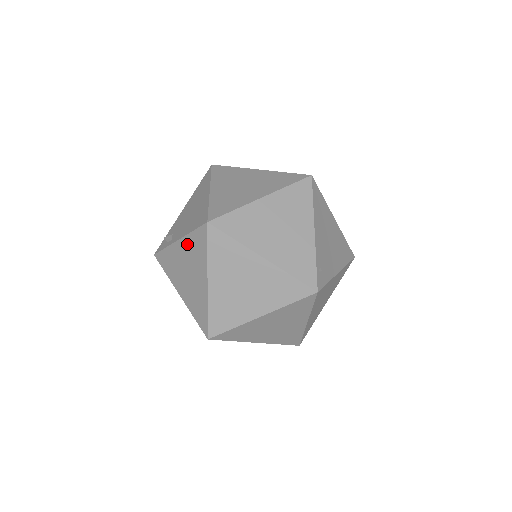
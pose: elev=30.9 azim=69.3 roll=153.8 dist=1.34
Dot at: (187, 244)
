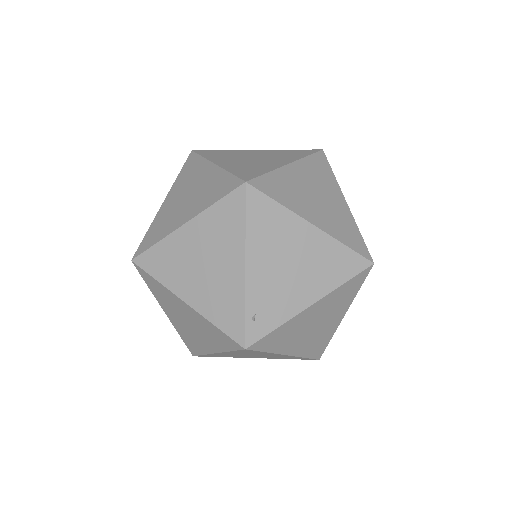
Dot at: occluded
